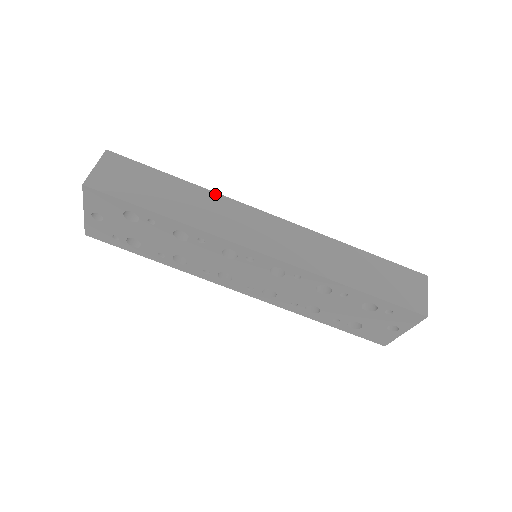
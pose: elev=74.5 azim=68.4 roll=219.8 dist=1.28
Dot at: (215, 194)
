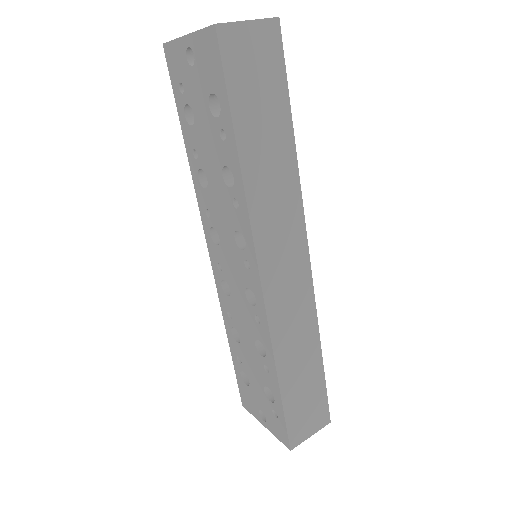
Dot at: (298, 183)
